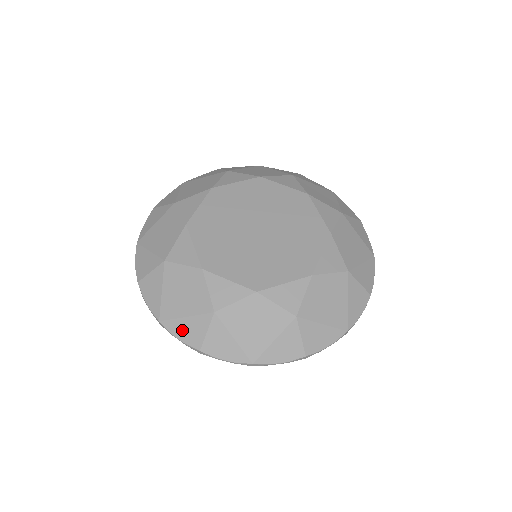
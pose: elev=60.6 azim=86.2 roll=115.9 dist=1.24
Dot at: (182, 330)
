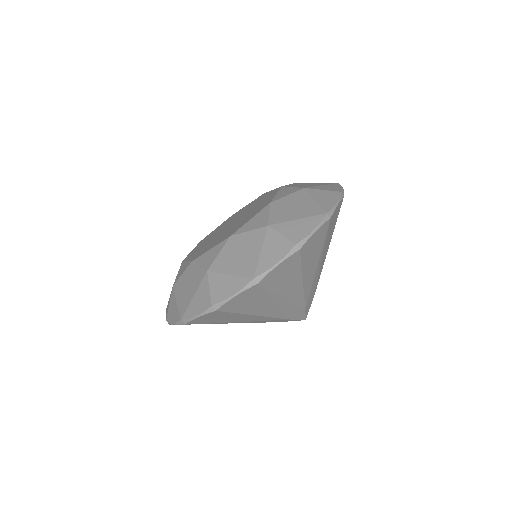
Dot at: (195, 307)
